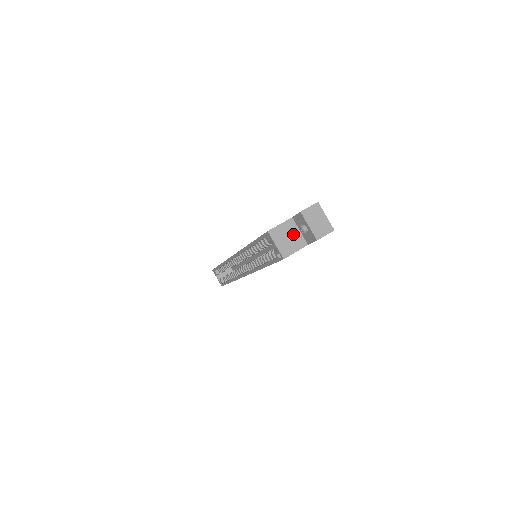
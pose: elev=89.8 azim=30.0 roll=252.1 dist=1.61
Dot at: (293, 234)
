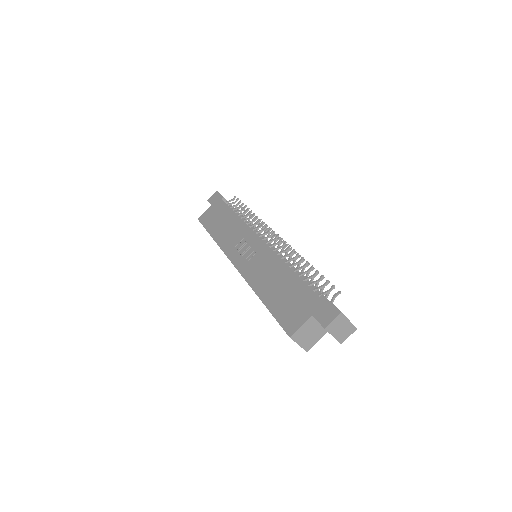
Dot at: (314, 329)
